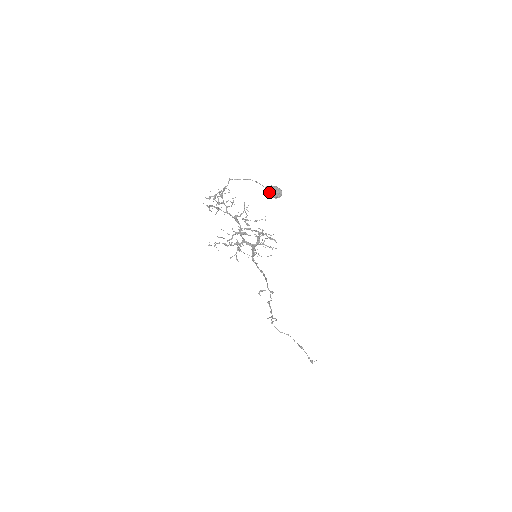
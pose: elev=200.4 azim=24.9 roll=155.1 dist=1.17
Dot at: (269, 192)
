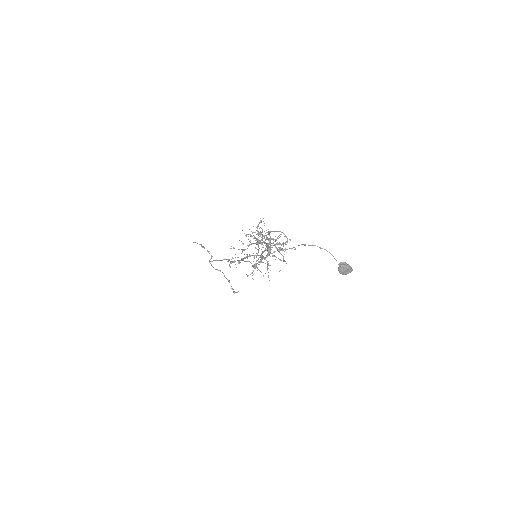
Dot at: (343, 271)
